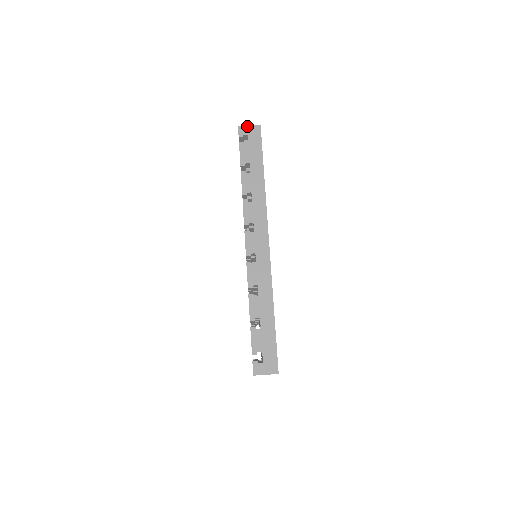
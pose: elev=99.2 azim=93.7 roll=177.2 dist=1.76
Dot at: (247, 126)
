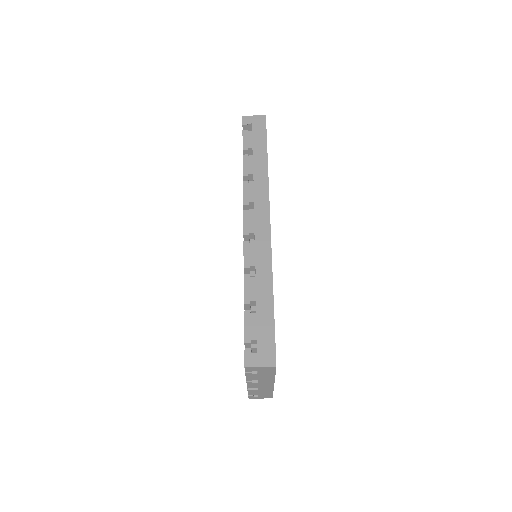
Dot at: (252, 116)
